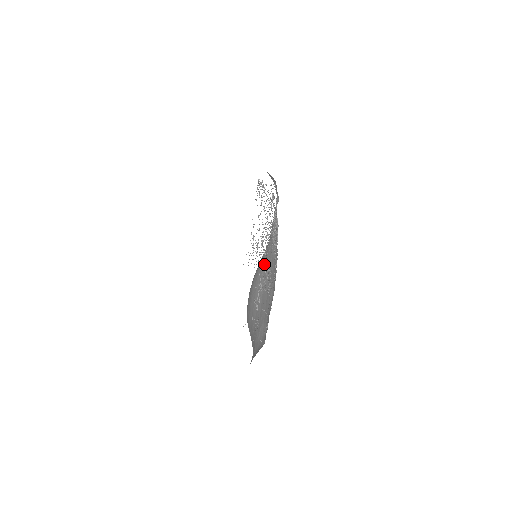
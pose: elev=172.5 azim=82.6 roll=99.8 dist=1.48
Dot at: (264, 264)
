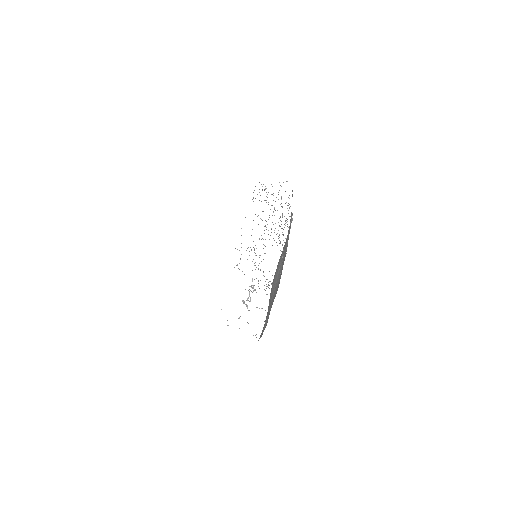
Dot at: occluded
